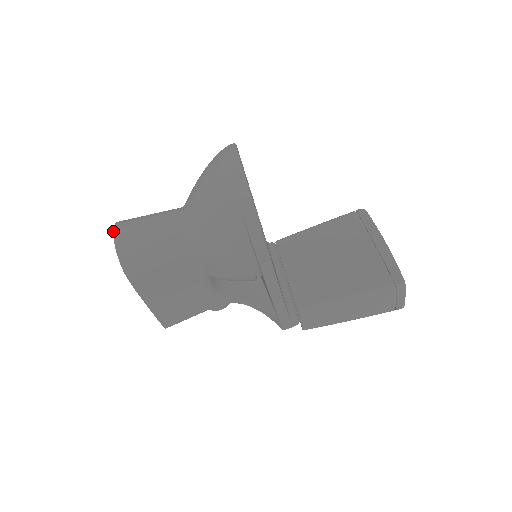
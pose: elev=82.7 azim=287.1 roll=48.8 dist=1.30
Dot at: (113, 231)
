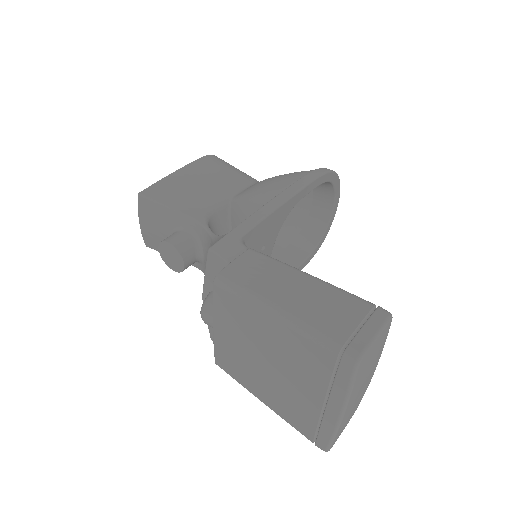
Dot at: occluded
